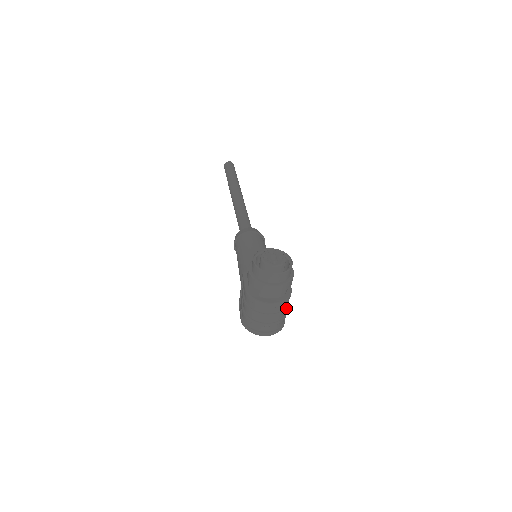
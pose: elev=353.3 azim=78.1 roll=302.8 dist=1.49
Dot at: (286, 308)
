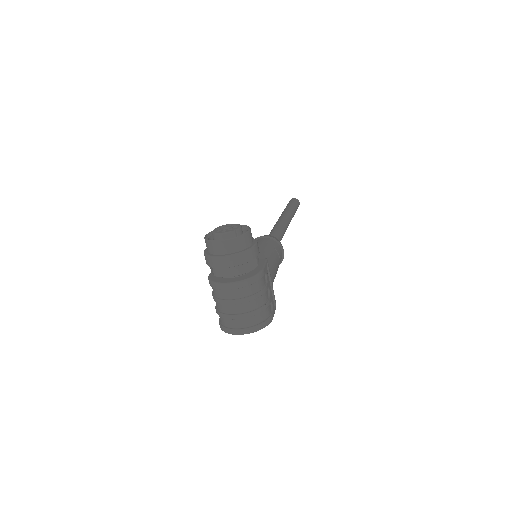
Dot at: (255, 295)
